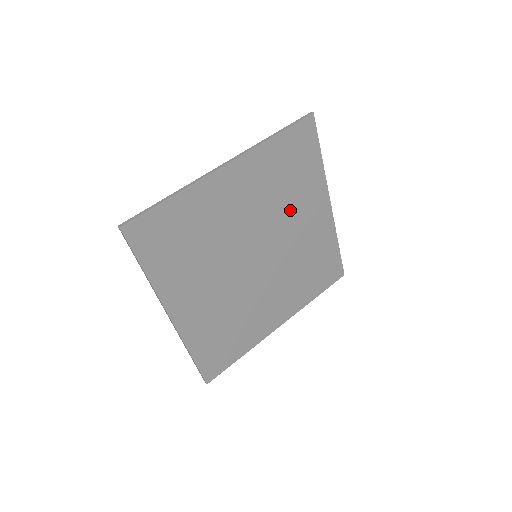
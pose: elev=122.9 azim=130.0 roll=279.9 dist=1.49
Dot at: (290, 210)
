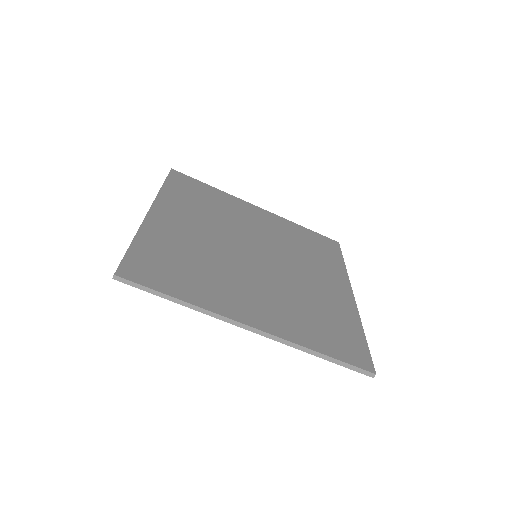
Dot at: (236, 219)
